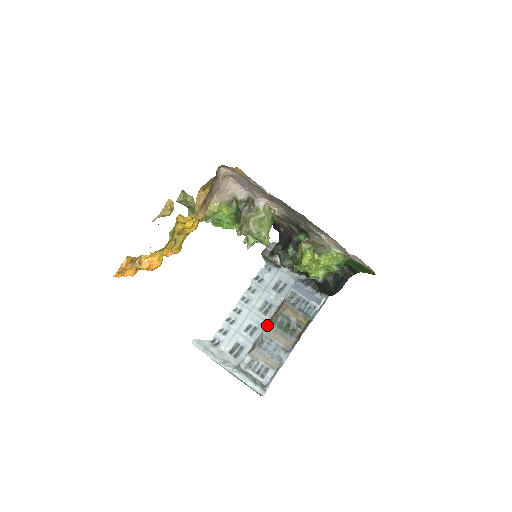
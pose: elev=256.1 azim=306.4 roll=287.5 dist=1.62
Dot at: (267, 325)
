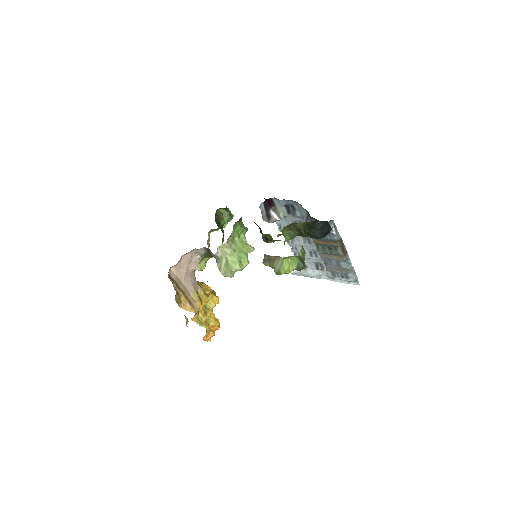
Dot at: occluded
